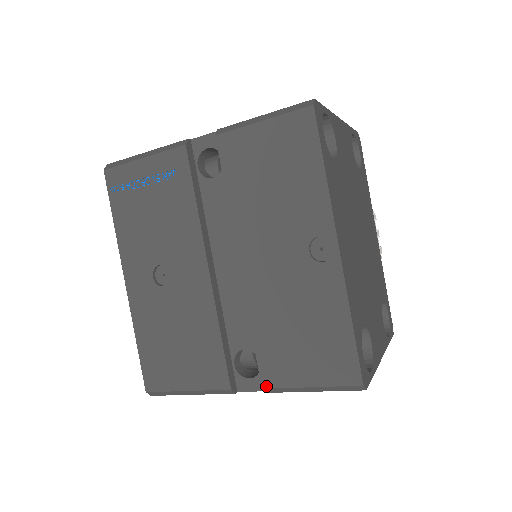
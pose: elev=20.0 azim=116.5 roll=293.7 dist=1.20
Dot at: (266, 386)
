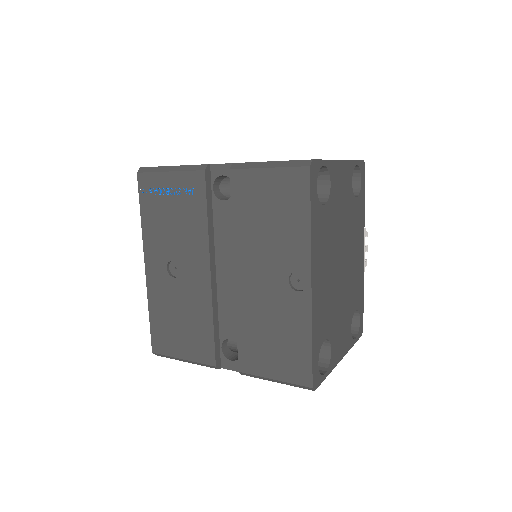
Dot at: (242, 371)
